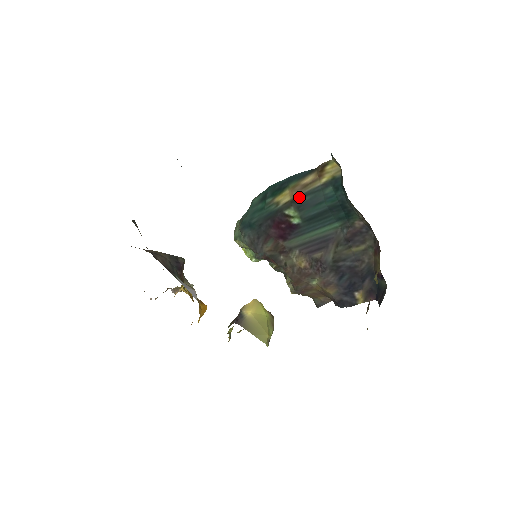
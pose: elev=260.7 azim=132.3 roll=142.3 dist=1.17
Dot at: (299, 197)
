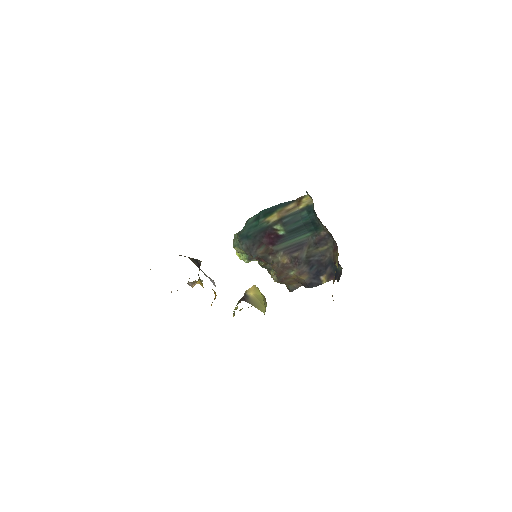
Dot at: (284, 217)
